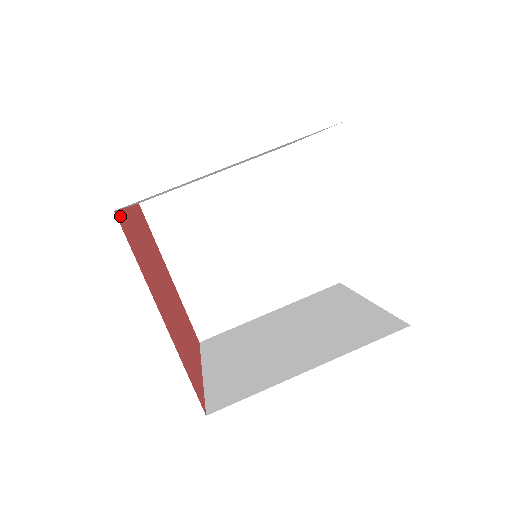
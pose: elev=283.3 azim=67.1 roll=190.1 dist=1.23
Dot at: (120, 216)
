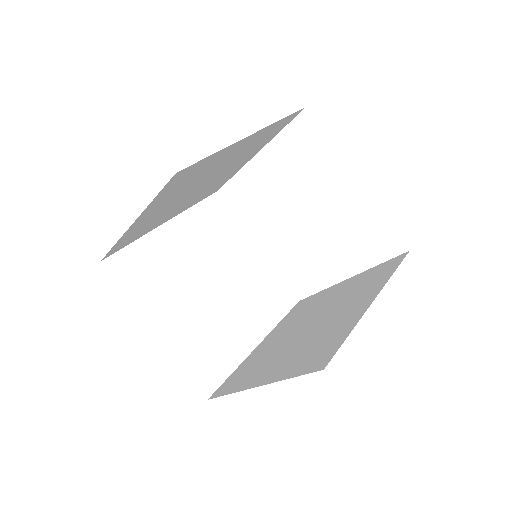
Dot at: occluded
